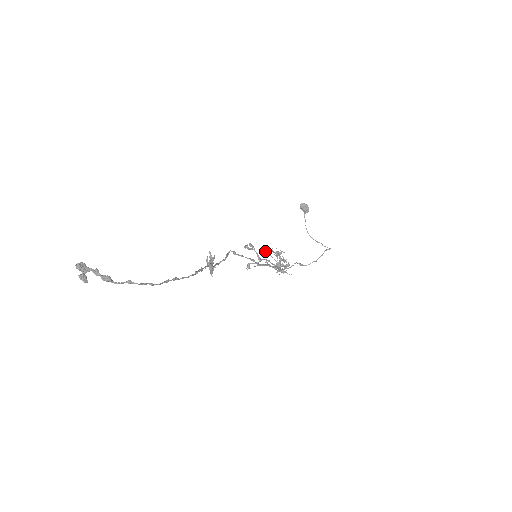
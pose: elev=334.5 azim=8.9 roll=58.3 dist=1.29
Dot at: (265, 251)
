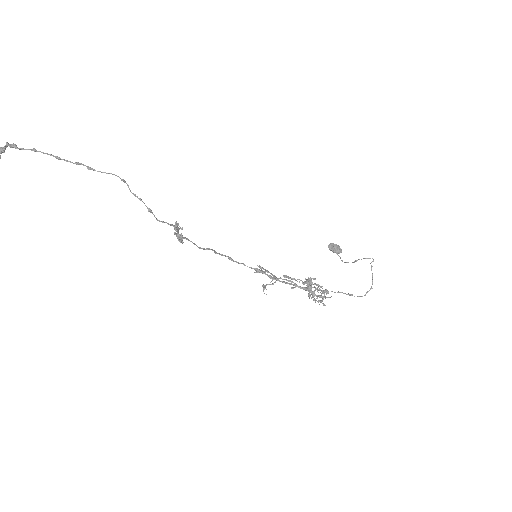
Dot at: (286, 276)
